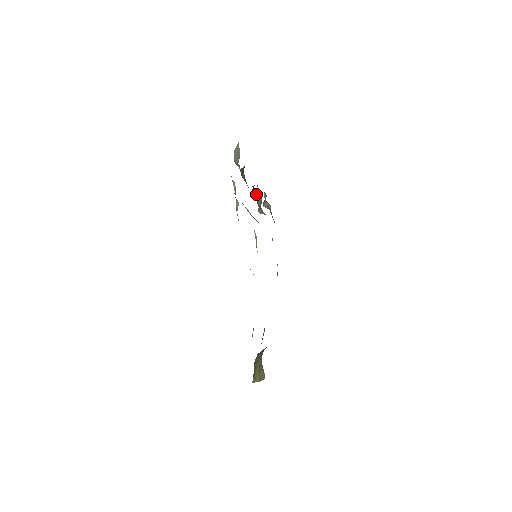
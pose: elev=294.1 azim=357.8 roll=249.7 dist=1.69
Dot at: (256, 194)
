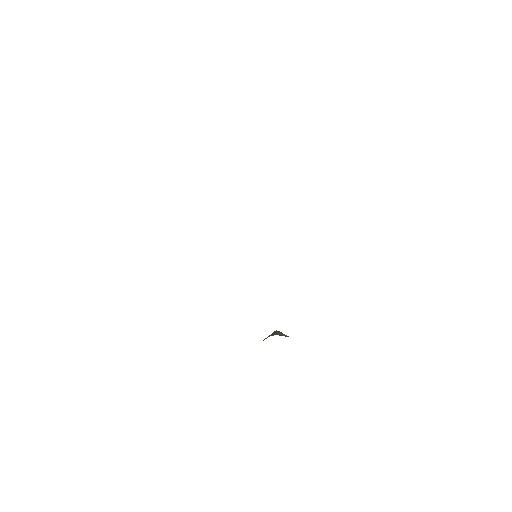
Dot at: occluded
